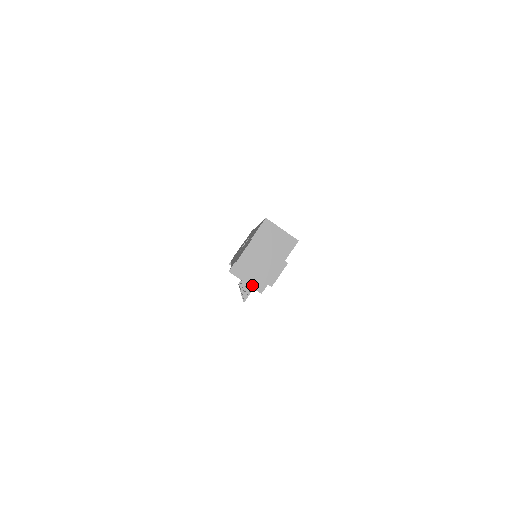
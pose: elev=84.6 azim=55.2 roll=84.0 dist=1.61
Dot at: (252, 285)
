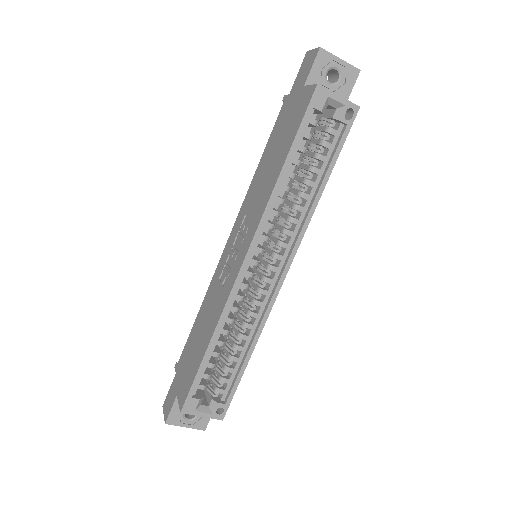
Dot at: occluded
